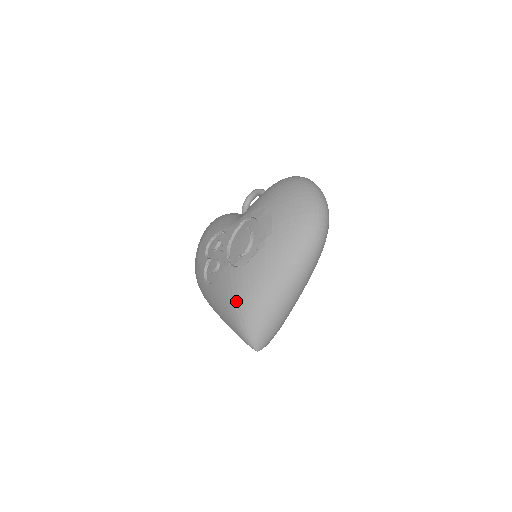
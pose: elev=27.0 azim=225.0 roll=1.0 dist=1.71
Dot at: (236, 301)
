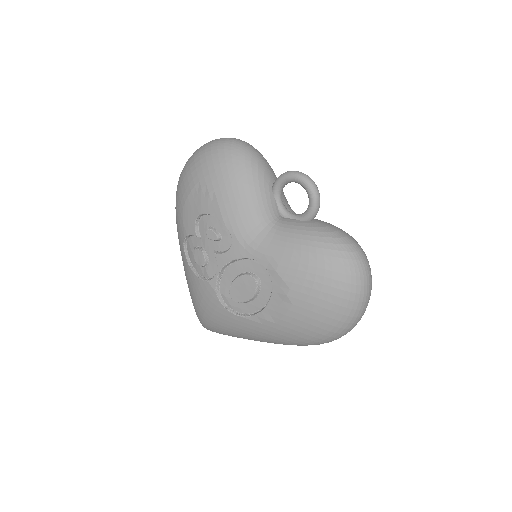
Dot at: (206, 317)
